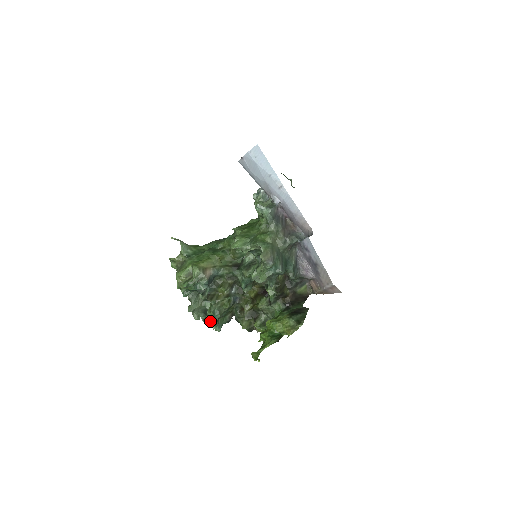
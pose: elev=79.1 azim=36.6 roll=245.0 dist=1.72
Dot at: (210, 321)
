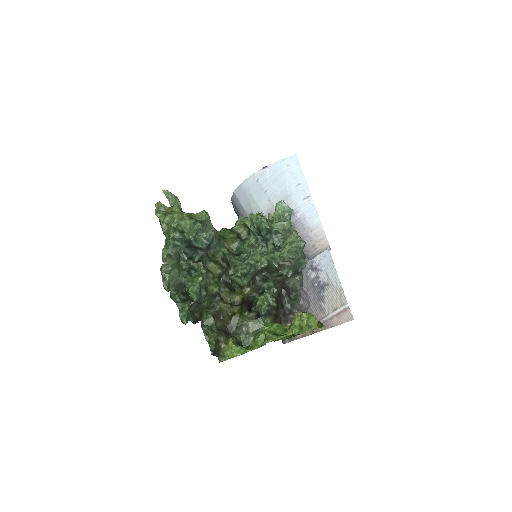
Dot at: (196, 289)
